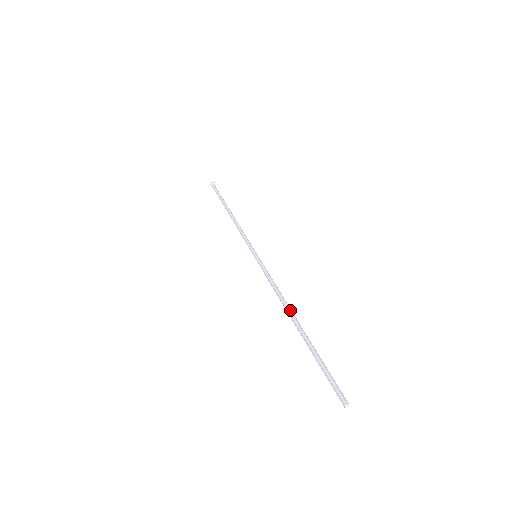
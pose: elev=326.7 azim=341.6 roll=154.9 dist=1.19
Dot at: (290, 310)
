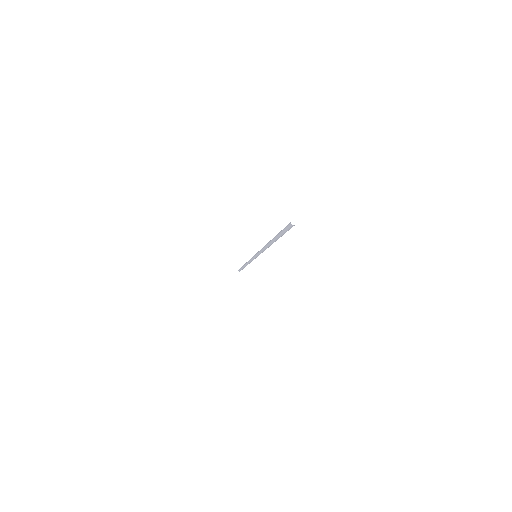
Dot at: occluded
